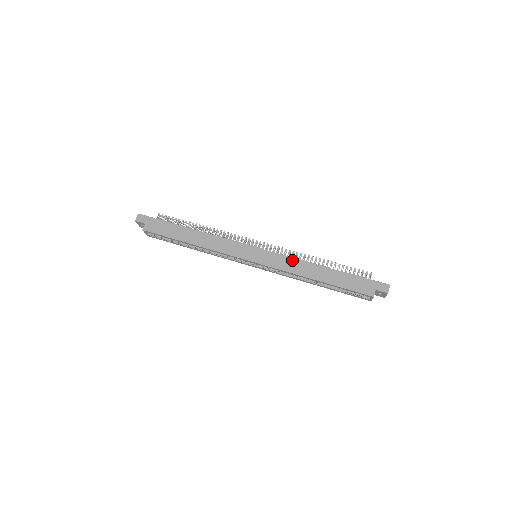
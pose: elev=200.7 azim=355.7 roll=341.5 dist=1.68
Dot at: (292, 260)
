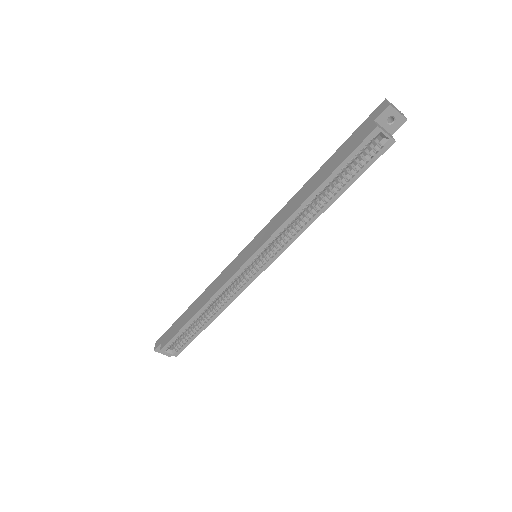
Dot at: (280, 213)
